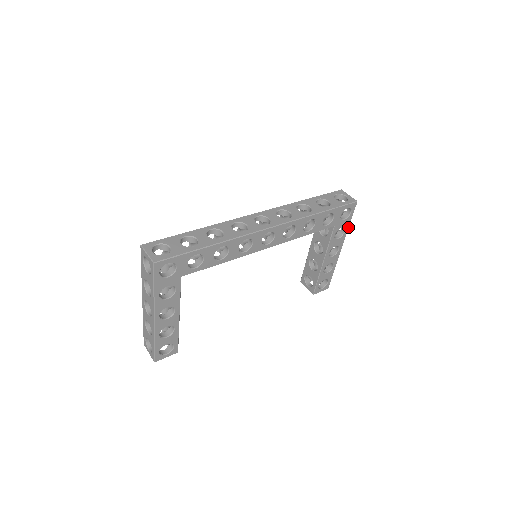
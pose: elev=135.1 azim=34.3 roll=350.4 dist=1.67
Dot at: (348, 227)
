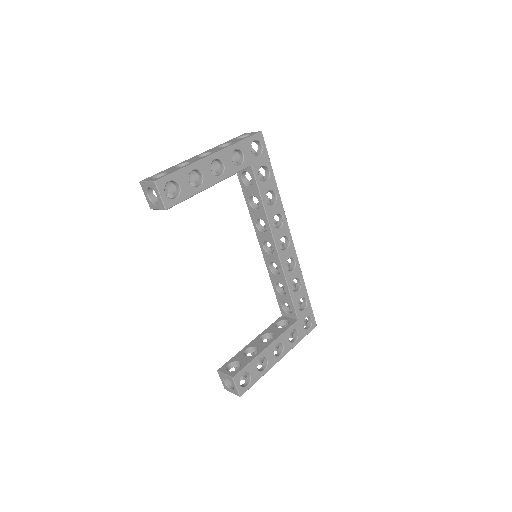
Dot at: (298, 342)
